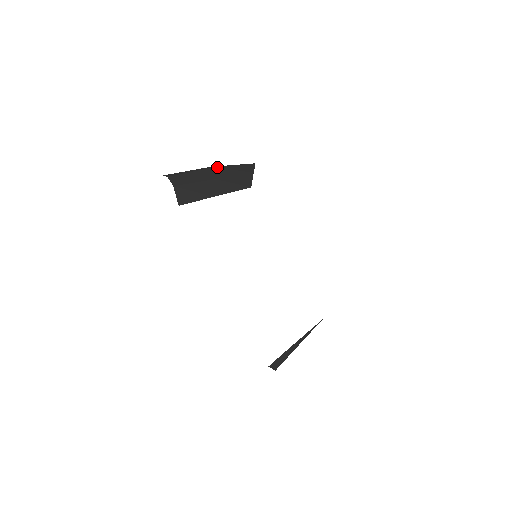
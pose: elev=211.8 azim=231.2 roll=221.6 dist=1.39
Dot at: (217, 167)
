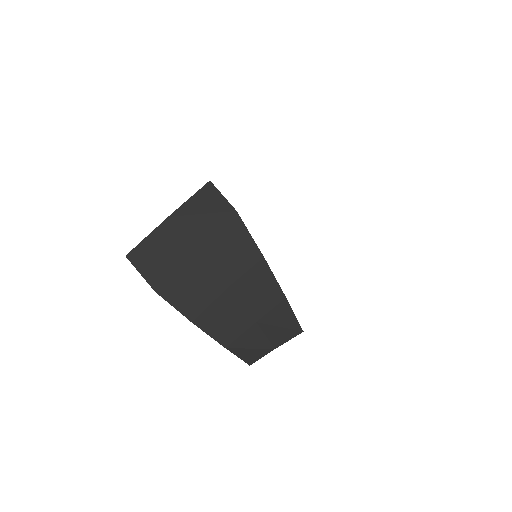
Dot at: (233, 287)
